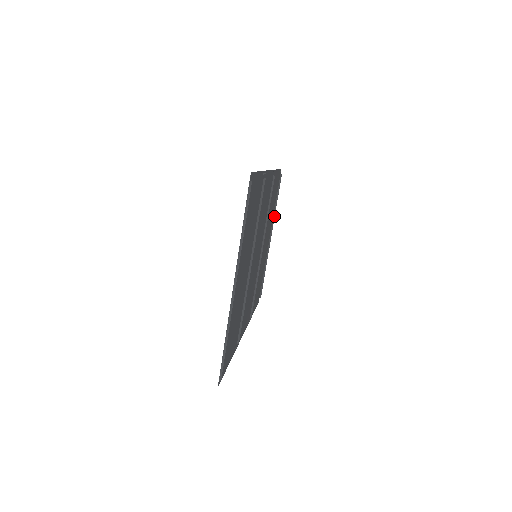
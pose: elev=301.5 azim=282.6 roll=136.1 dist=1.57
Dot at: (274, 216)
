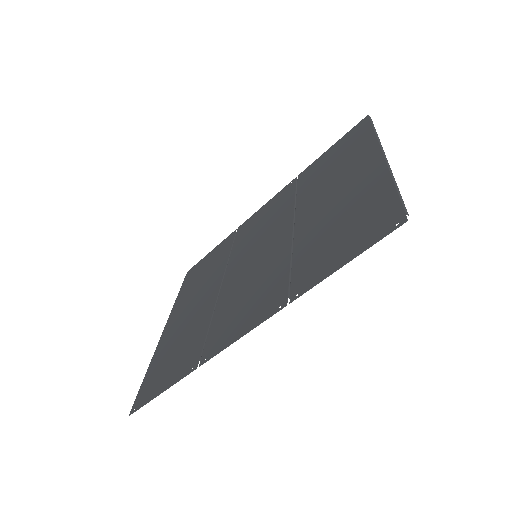
Dot at: (391, 172)
